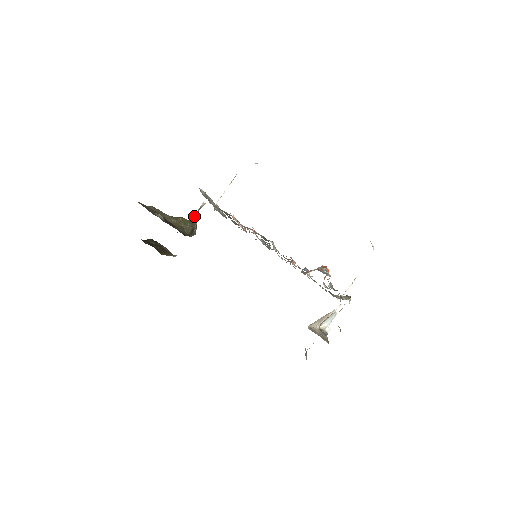
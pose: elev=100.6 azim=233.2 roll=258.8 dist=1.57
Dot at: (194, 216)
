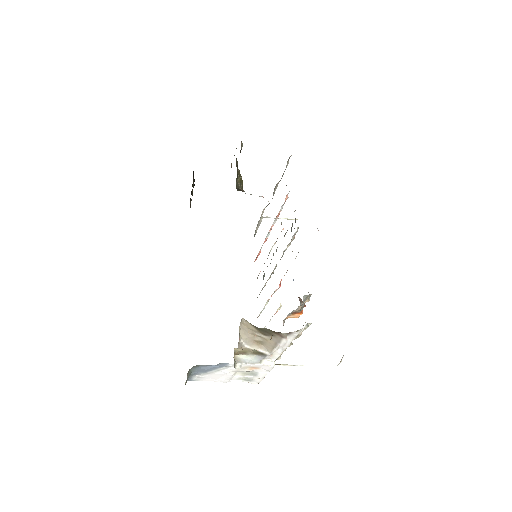
Dot at: occluded
